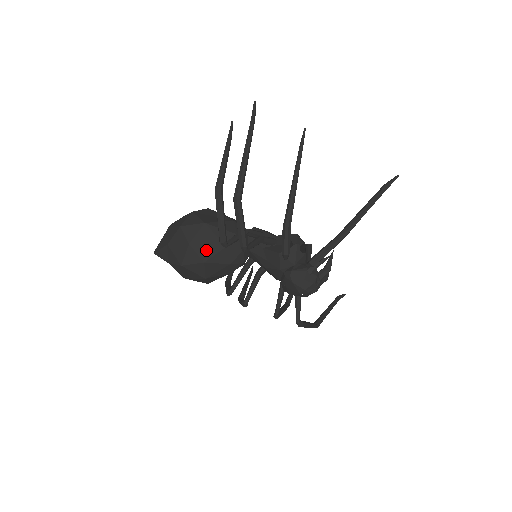
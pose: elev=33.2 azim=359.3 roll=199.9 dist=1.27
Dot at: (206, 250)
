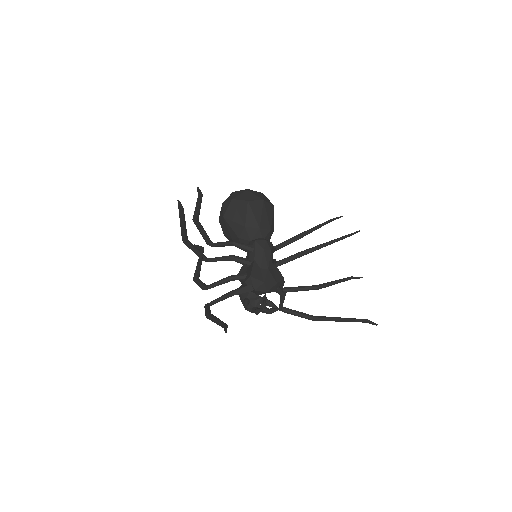
Dot at: (225, 231)
